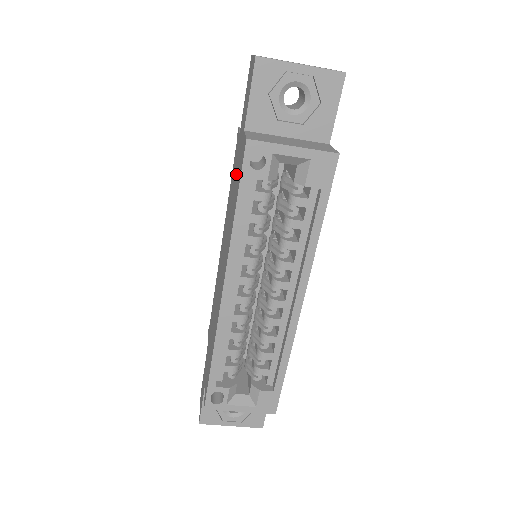
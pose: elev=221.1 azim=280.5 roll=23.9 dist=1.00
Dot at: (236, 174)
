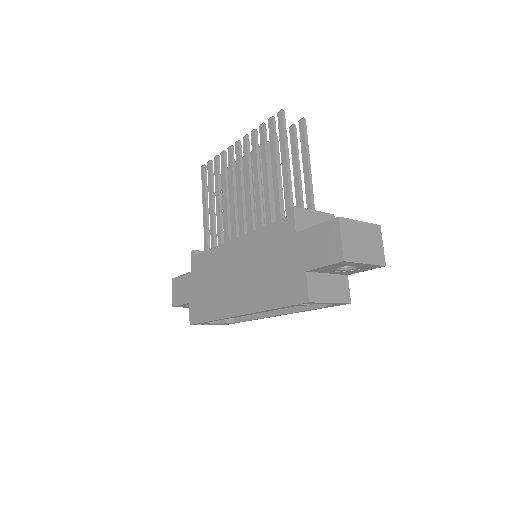
Dot at: (282, 269)
